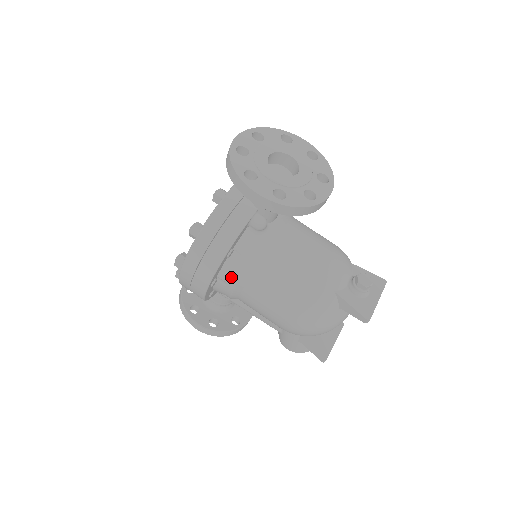
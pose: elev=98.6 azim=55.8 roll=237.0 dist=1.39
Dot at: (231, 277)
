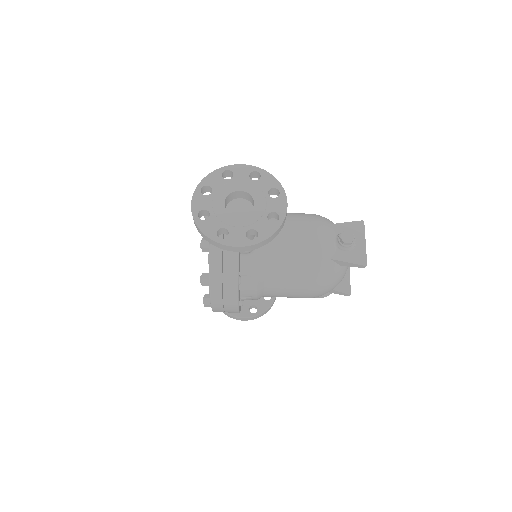
Dot at: (250, 292)
